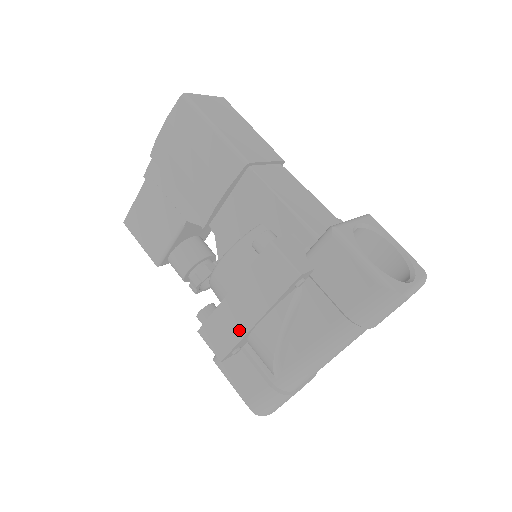
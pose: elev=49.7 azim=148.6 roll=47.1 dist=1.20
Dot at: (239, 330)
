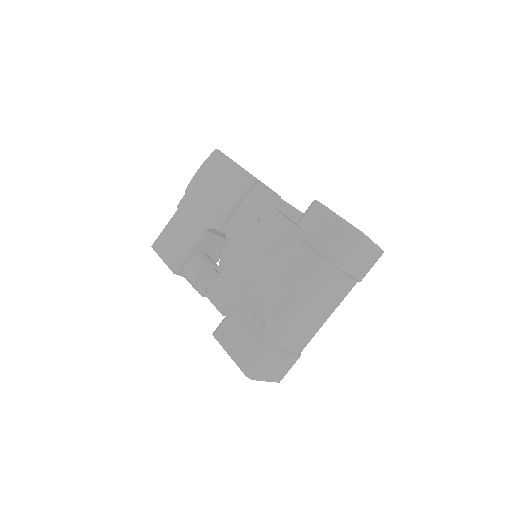
Dot at: (241, 280)
